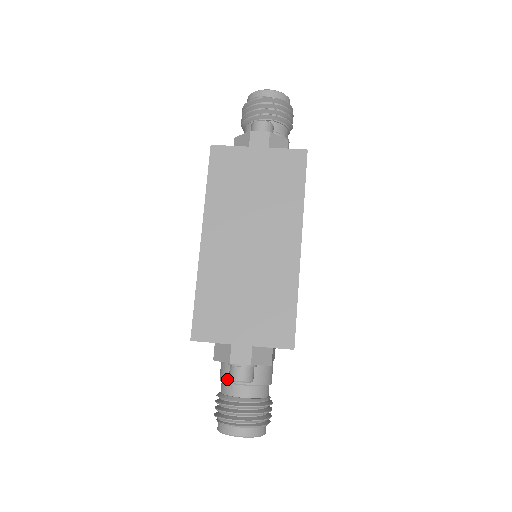
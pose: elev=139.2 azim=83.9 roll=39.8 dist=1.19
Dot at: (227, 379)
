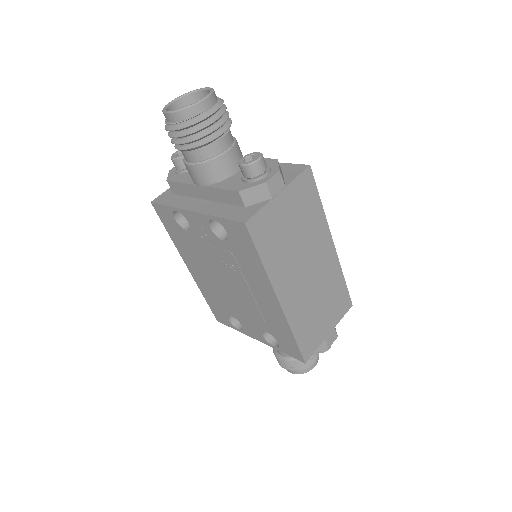
Dot at: occluded
